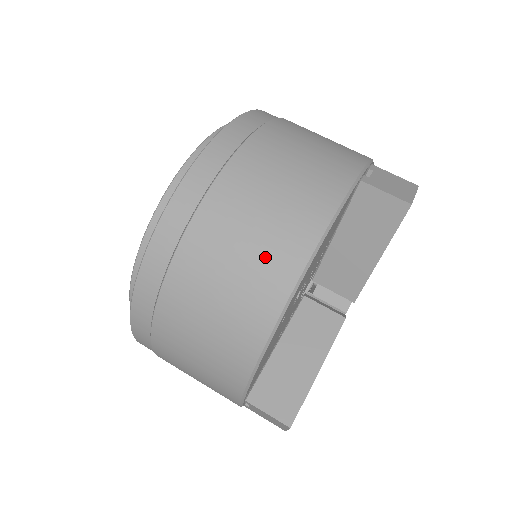
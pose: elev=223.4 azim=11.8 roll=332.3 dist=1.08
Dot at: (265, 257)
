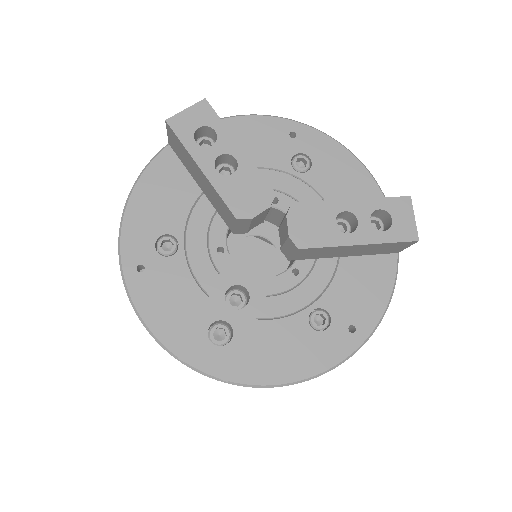
Dot at: occluded
